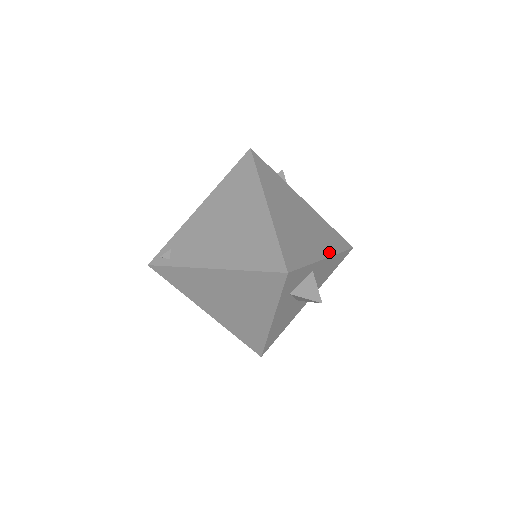
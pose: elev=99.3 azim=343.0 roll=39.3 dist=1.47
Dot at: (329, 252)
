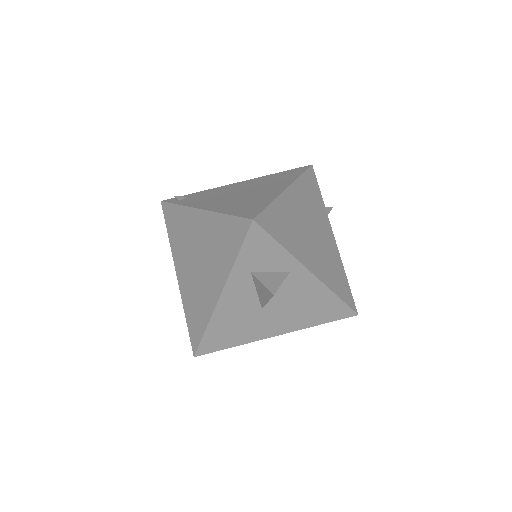
Dot at: (322, 278)
